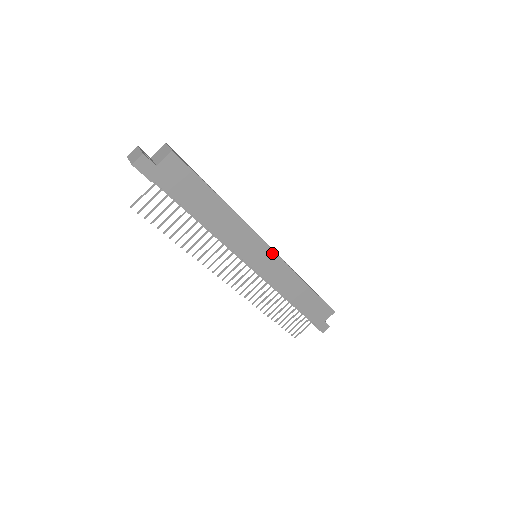
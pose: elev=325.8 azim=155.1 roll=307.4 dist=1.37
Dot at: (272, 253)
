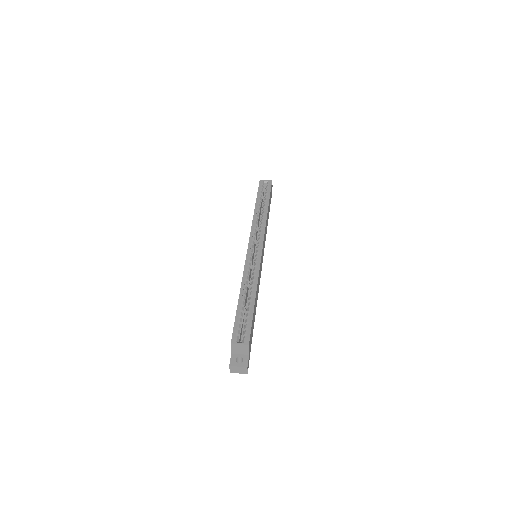
Dot at: occluded
